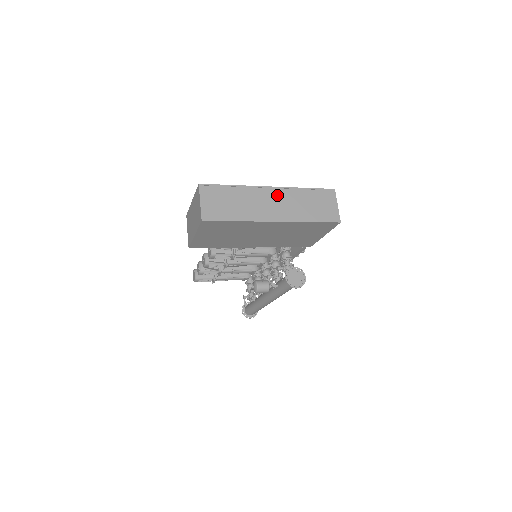
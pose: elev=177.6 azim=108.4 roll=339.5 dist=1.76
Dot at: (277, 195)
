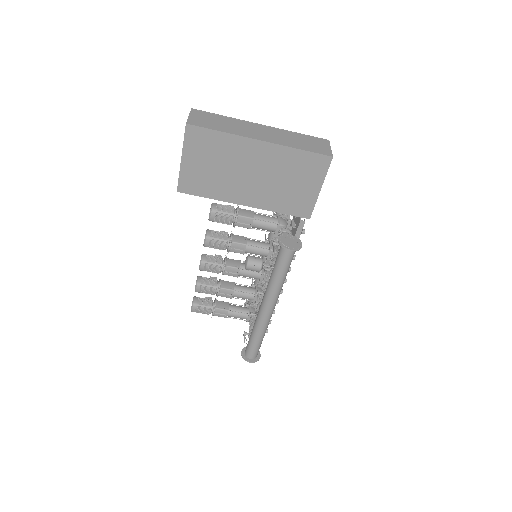
Dot at: (267, 129)
